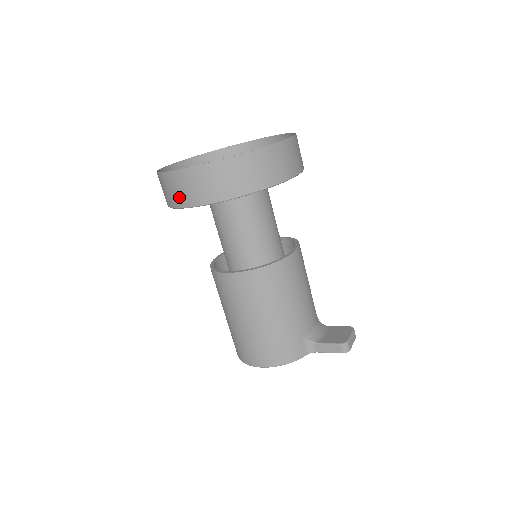
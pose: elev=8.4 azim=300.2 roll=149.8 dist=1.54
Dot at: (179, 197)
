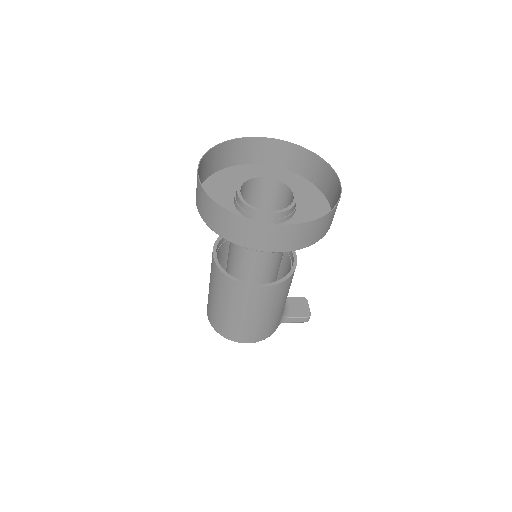
Dot at: (255, 242)
